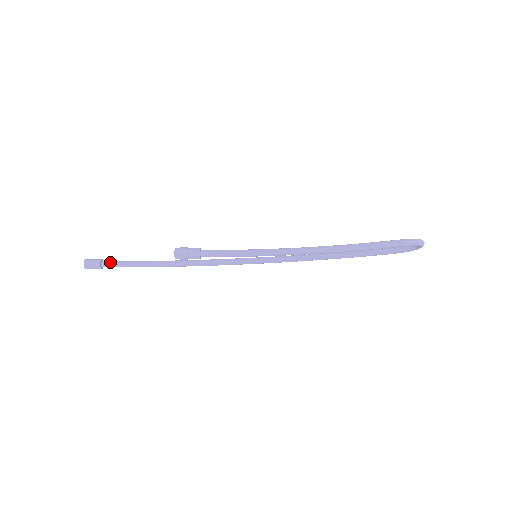
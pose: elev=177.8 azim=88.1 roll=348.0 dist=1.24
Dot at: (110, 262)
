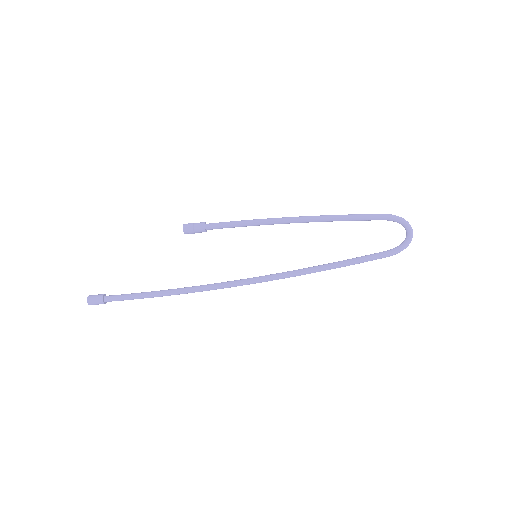
Dot at: (114, 295)
